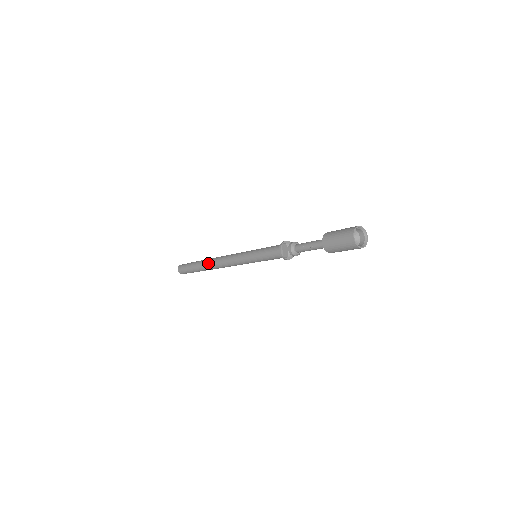
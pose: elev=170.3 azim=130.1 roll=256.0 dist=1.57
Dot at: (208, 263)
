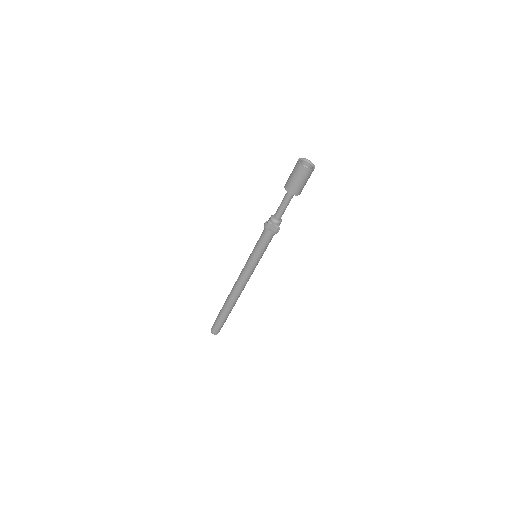
Dot at: (230, 301)
